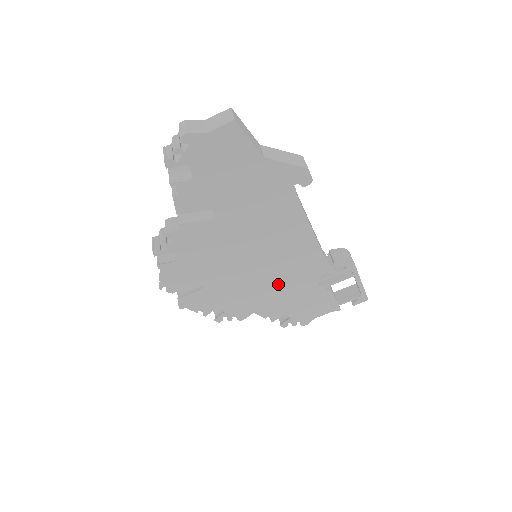
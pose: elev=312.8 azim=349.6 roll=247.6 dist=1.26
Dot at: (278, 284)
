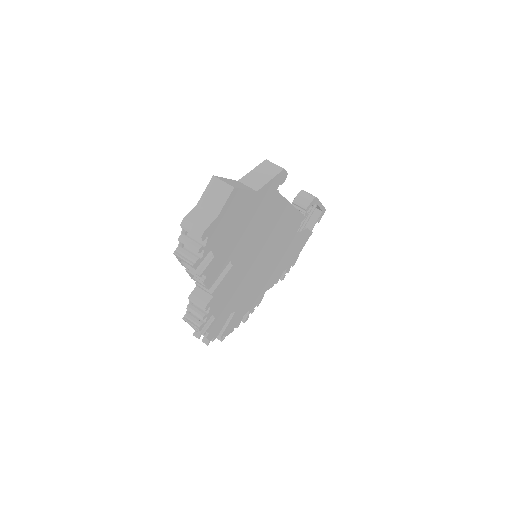
Dot at: (277, 259)
